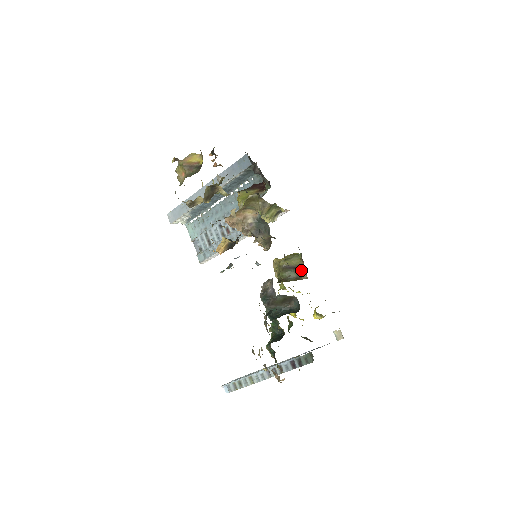
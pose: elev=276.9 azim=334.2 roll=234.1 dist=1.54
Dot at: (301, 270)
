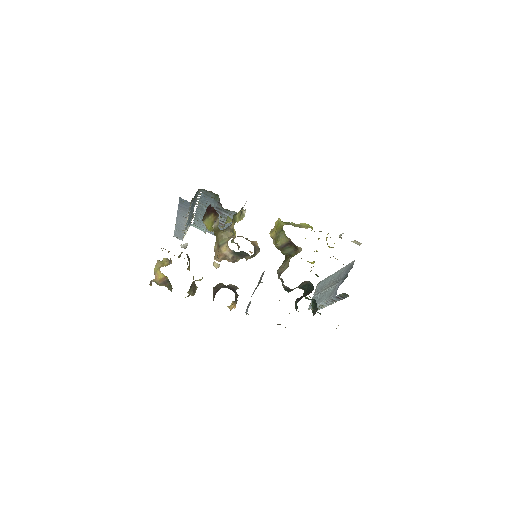
Dot at: (293, 245)
